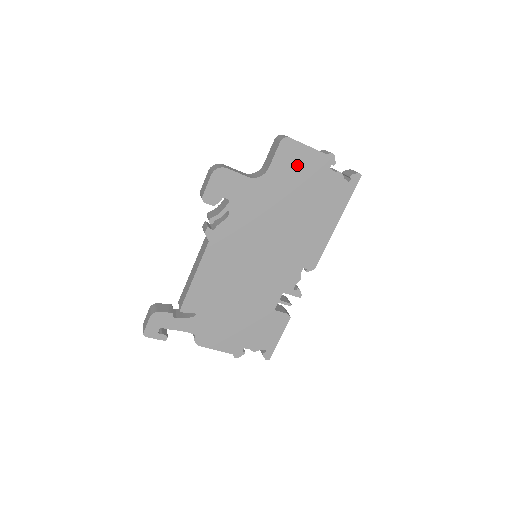
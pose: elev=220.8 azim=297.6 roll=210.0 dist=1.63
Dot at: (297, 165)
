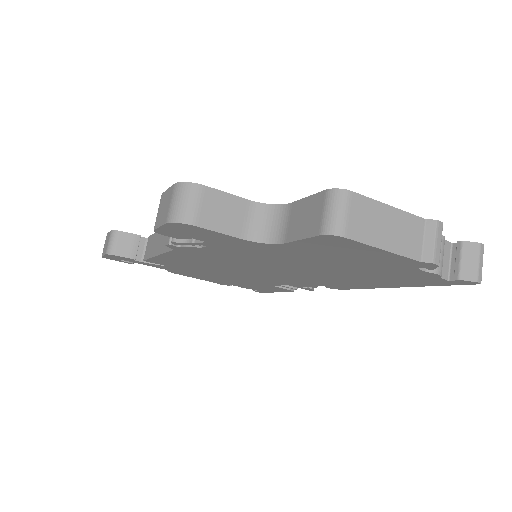
Dot at: (348, 253)
